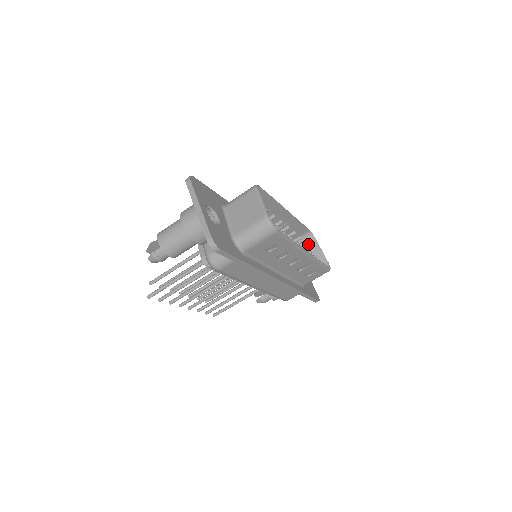
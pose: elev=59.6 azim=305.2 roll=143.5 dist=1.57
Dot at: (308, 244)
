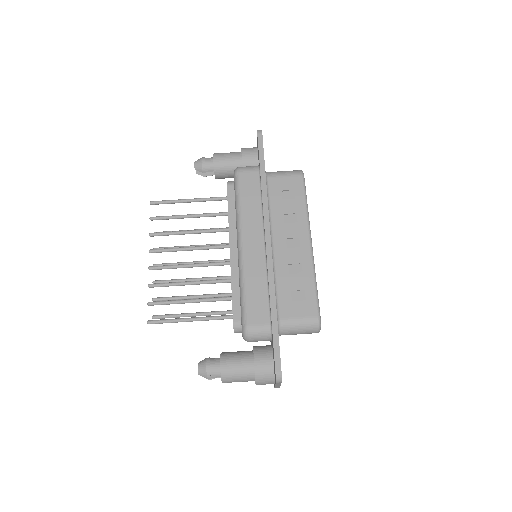
Dot at: occluded
